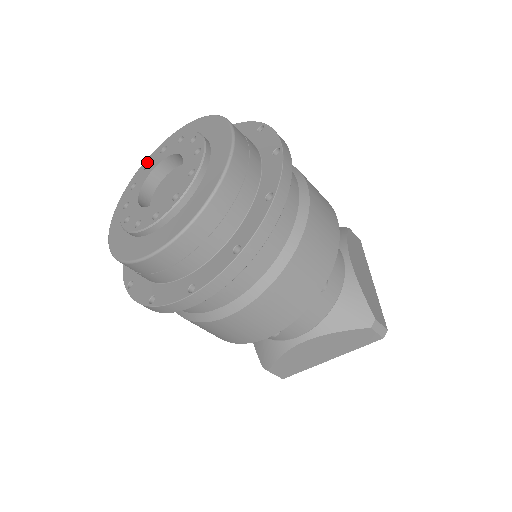
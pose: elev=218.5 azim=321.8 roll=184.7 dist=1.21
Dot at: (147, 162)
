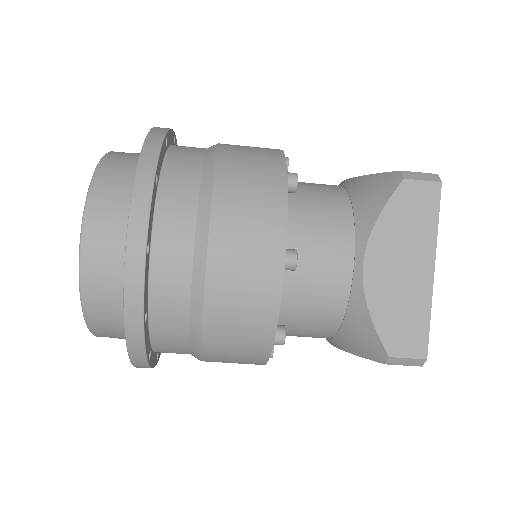
Dot at: occluded
